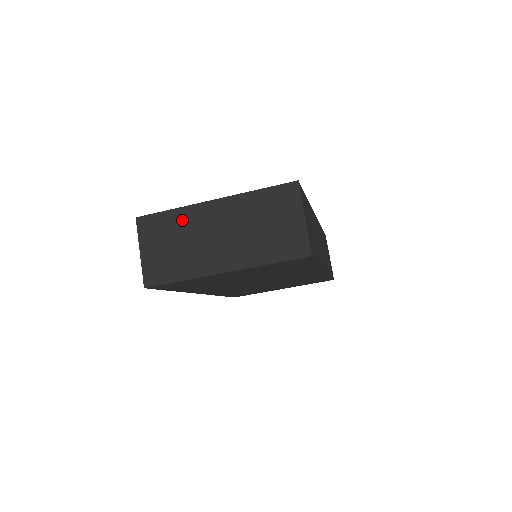
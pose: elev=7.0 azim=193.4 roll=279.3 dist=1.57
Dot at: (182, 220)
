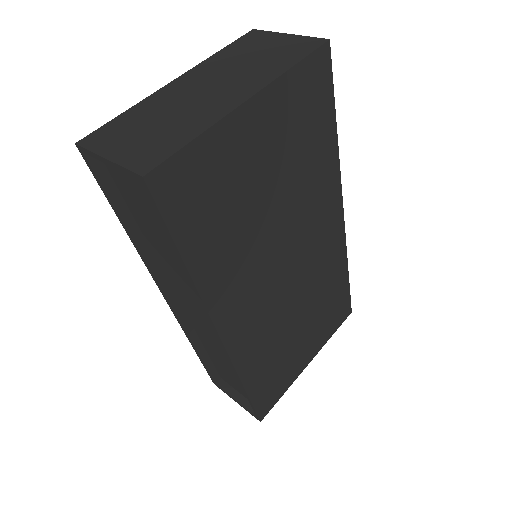
Dot at: (147, 108)
